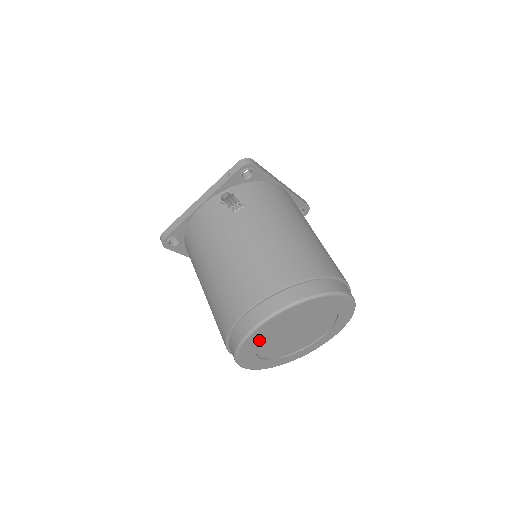
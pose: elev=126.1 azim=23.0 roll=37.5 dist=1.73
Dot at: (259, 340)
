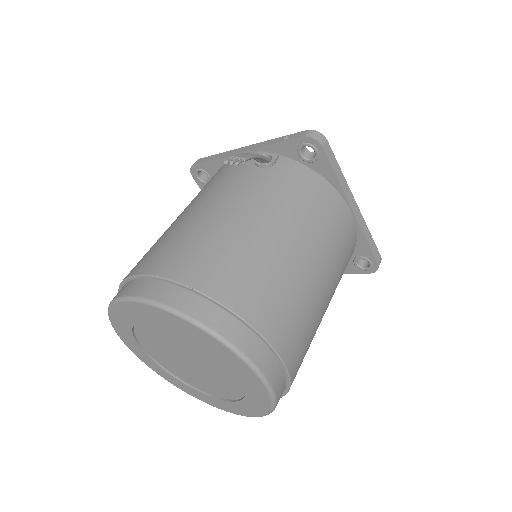
Dot at: (133, 321)
